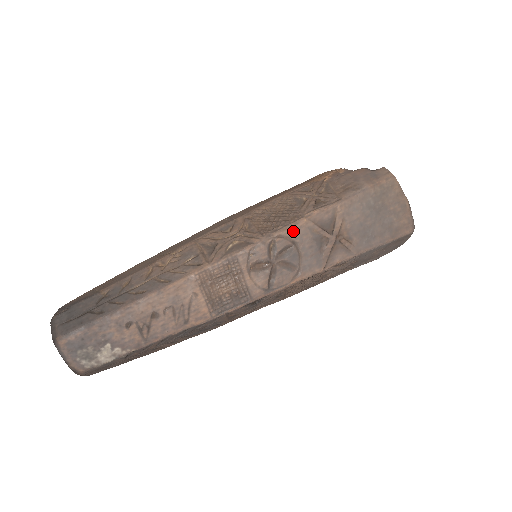
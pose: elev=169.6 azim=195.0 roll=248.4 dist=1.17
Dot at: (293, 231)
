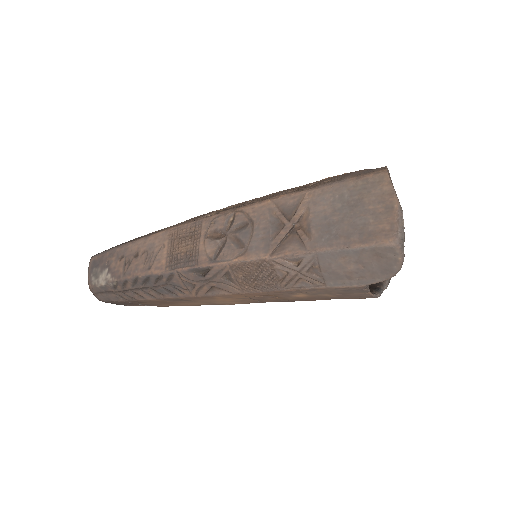
Dot at: (254, 209)
